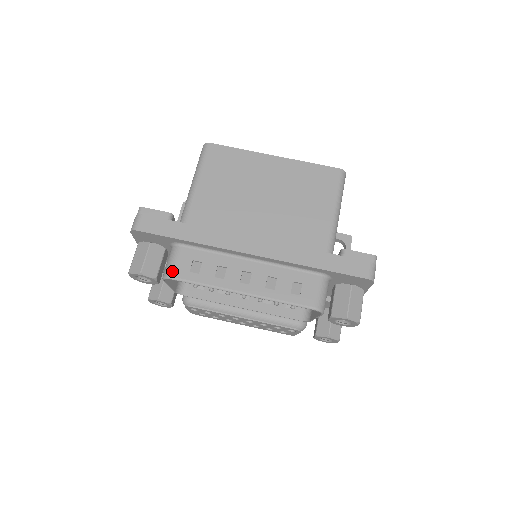
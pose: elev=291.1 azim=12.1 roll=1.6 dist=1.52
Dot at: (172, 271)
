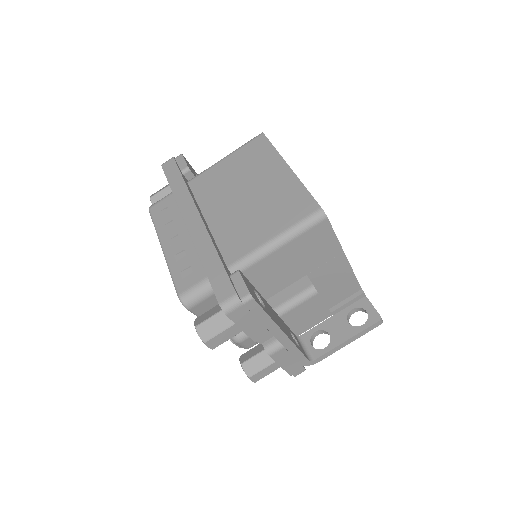
Dot at: (153, 205)
